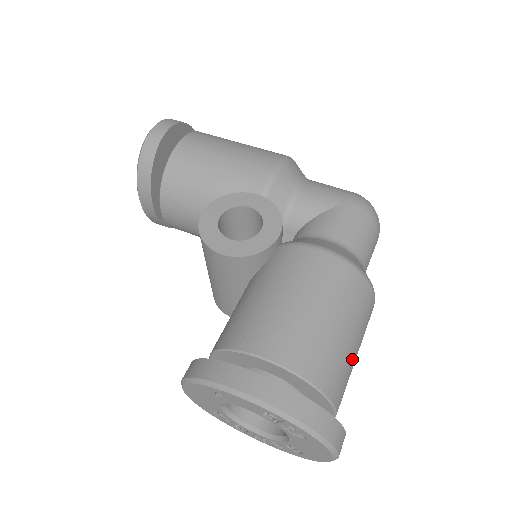
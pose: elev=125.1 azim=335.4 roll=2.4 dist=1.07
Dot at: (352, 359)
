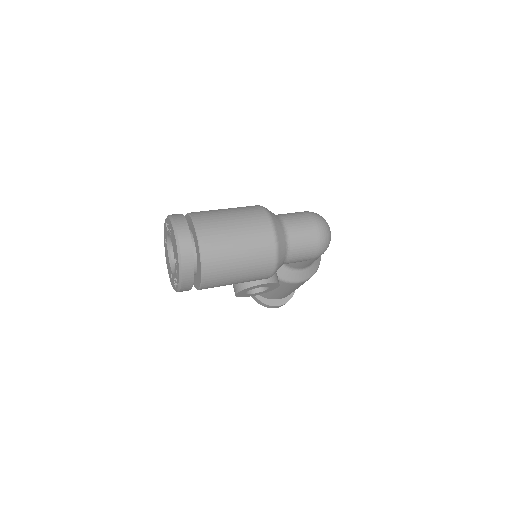
Dot at: (226, 223)
